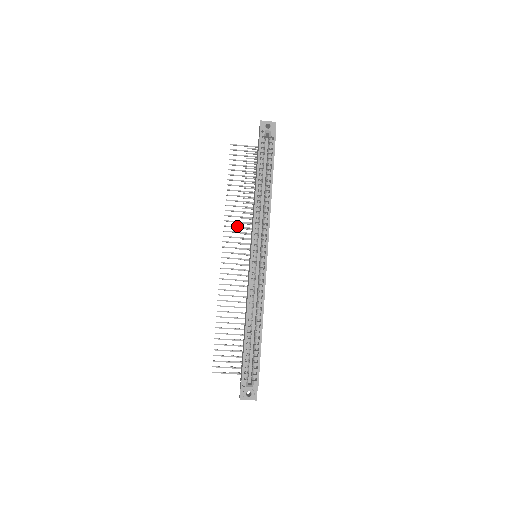
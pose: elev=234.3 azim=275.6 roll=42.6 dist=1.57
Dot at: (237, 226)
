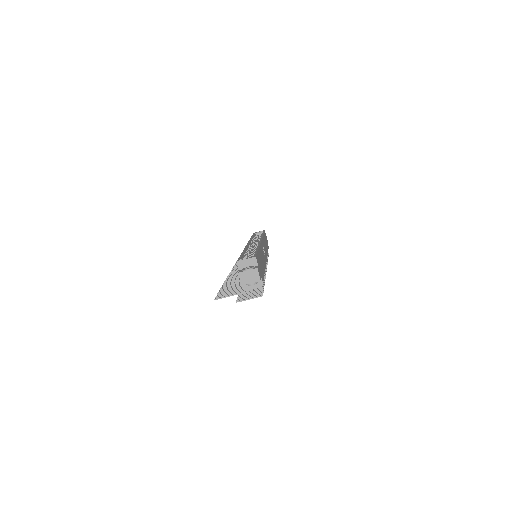
Dot at: occluded
